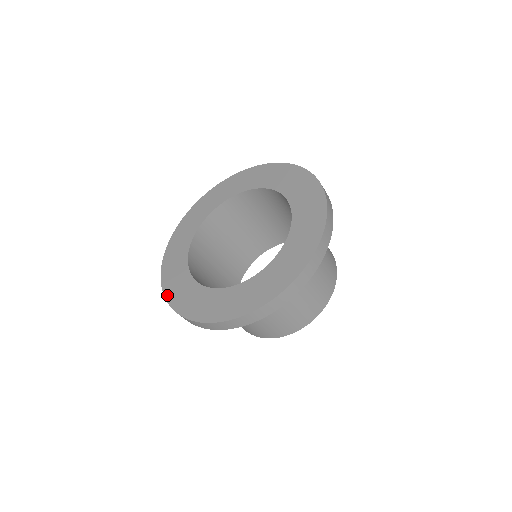
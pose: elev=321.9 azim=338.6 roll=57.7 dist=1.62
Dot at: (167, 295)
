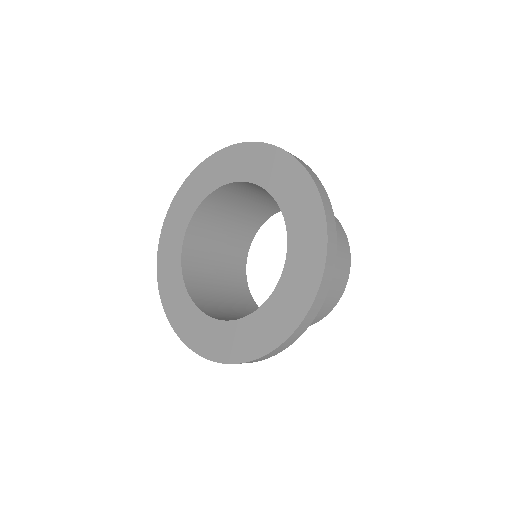
Dot at: (160, 287)
